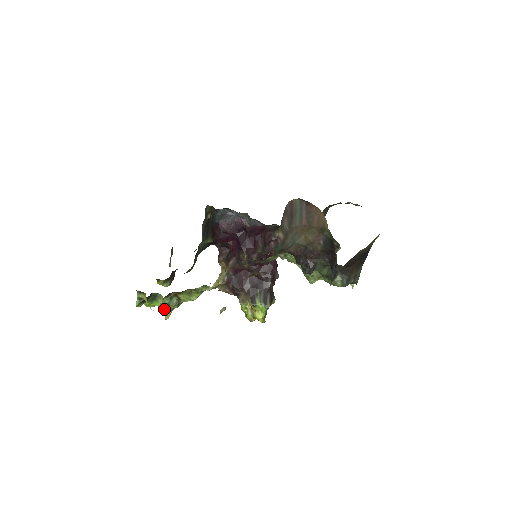
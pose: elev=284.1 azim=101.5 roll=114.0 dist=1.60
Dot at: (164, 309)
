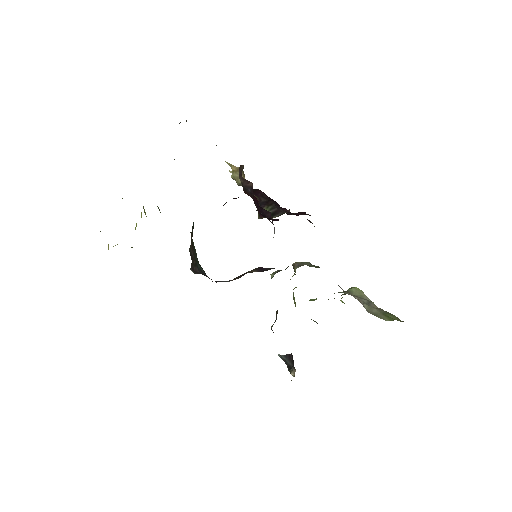
Dot at: occluded
